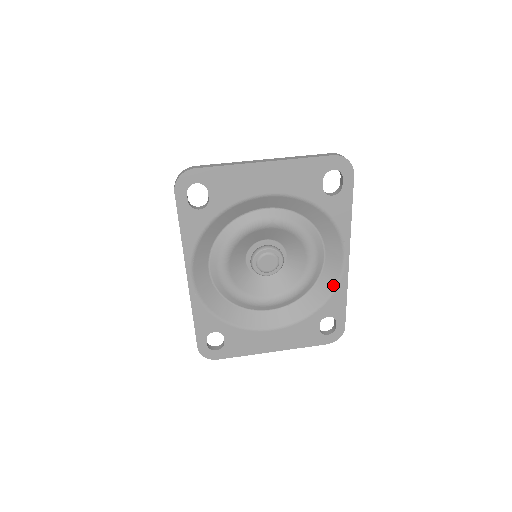
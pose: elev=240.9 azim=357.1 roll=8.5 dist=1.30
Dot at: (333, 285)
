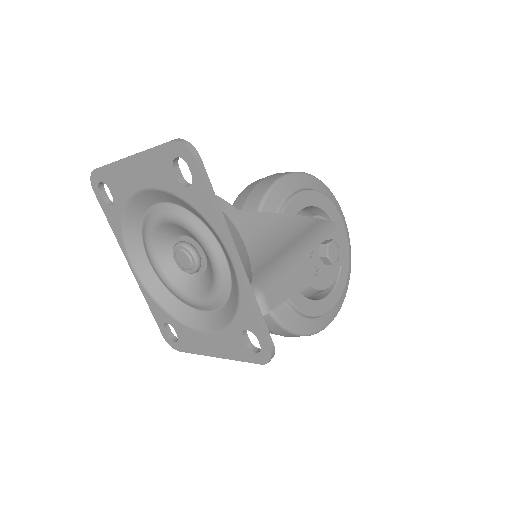
Dot at: (237, 292)
